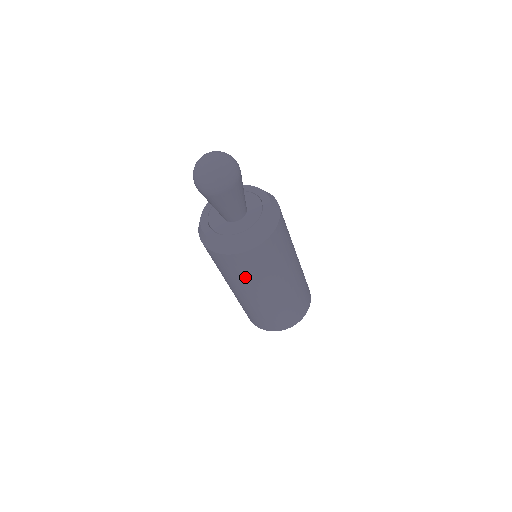
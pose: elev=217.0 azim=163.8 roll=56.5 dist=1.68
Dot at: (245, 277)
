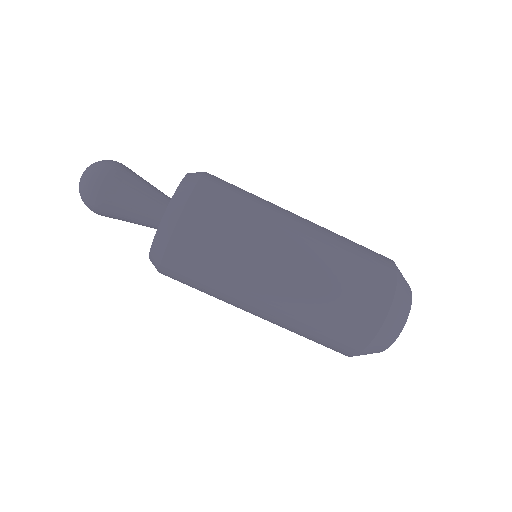
Dot at: (211, 287)
